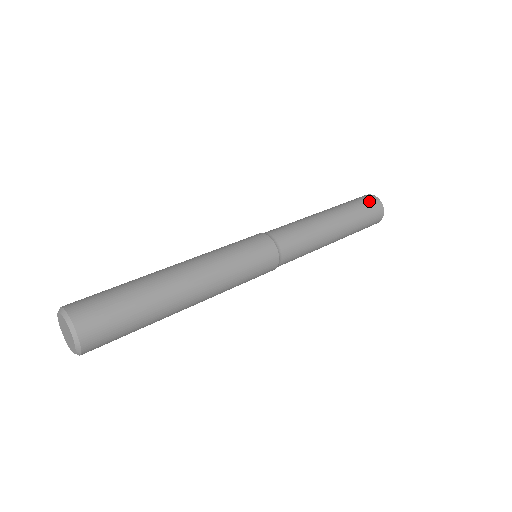
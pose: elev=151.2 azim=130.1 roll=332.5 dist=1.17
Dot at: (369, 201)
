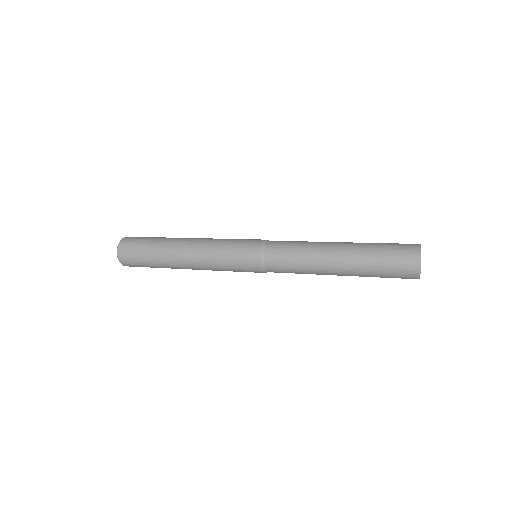
Dot at: (403, 254)
